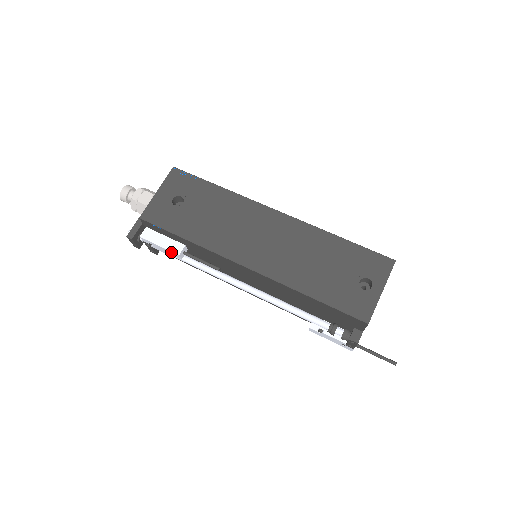
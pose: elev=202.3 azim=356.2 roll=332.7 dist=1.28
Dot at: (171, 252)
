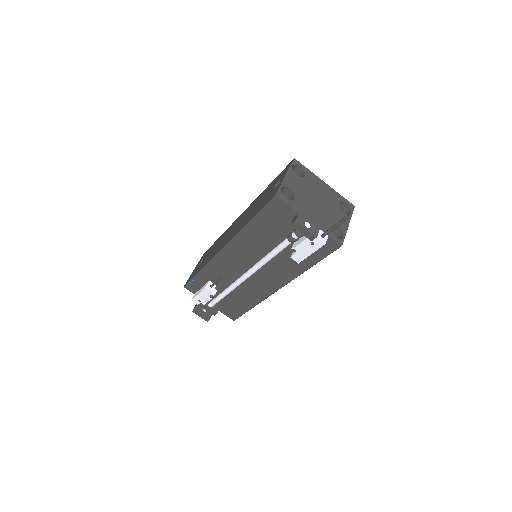
Dot at: (204, 291)
